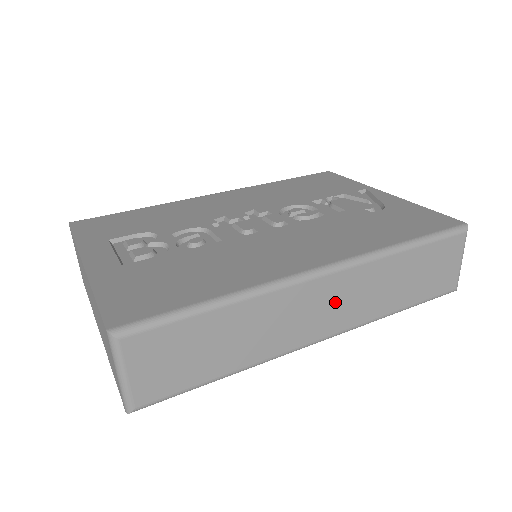
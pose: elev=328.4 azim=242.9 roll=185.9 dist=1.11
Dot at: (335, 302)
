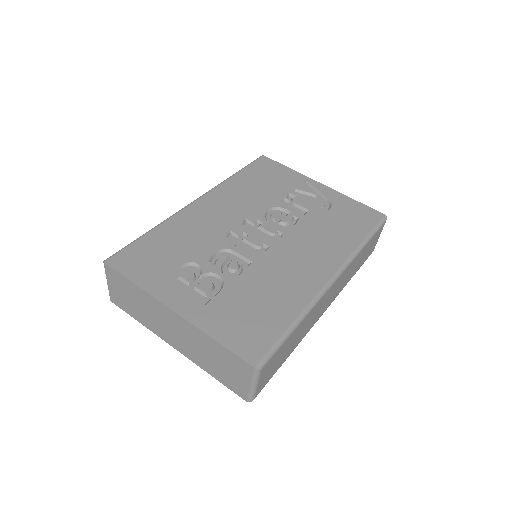
Dot at: (334, 291)
